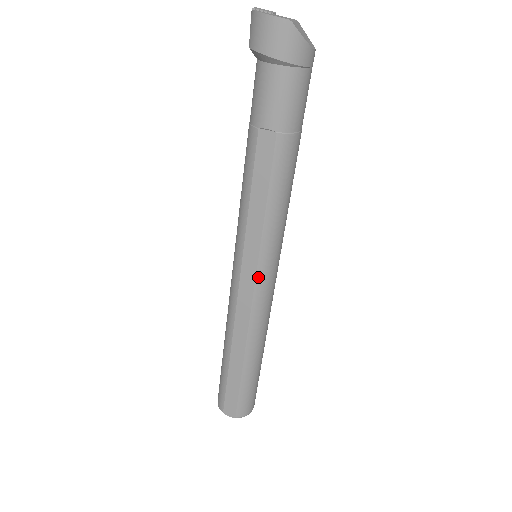
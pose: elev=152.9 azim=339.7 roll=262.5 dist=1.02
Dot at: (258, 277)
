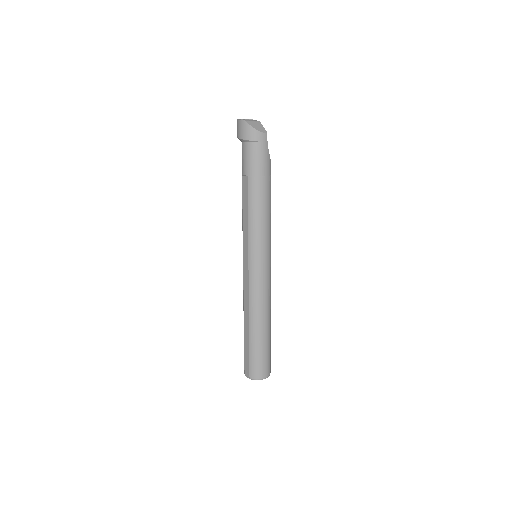
Dot at: (250, 266)
